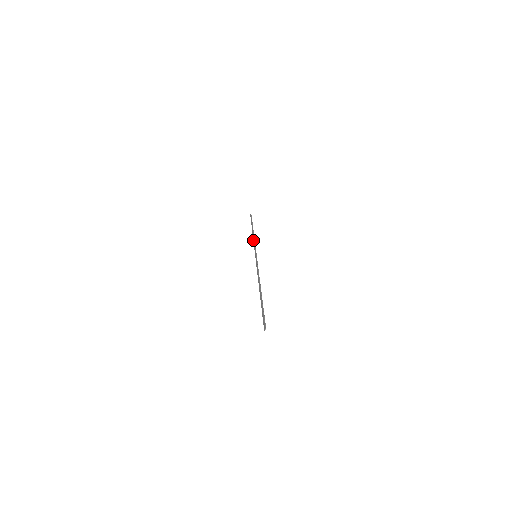
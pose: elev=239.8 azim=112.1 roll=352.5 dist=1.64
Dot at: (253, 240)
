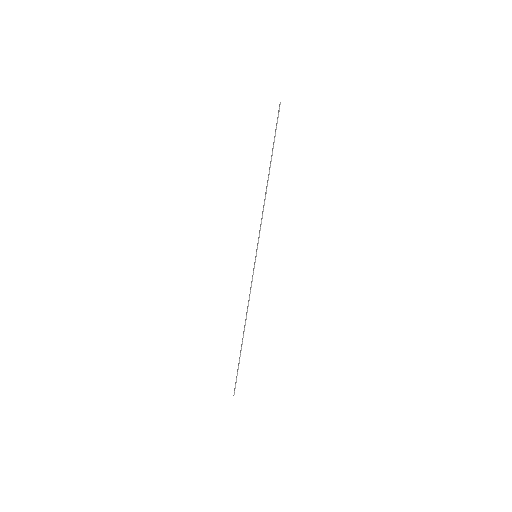
Dot at: (263, 207)
